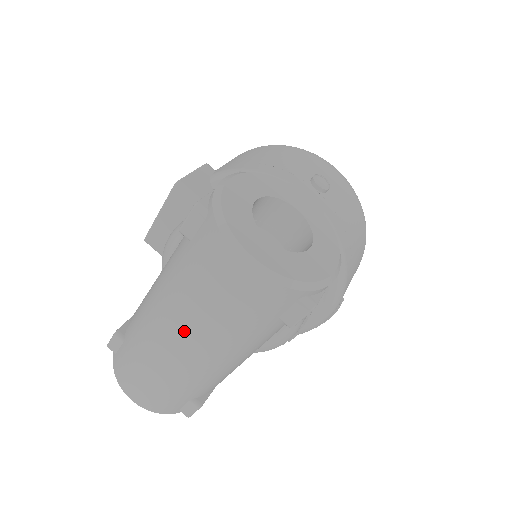
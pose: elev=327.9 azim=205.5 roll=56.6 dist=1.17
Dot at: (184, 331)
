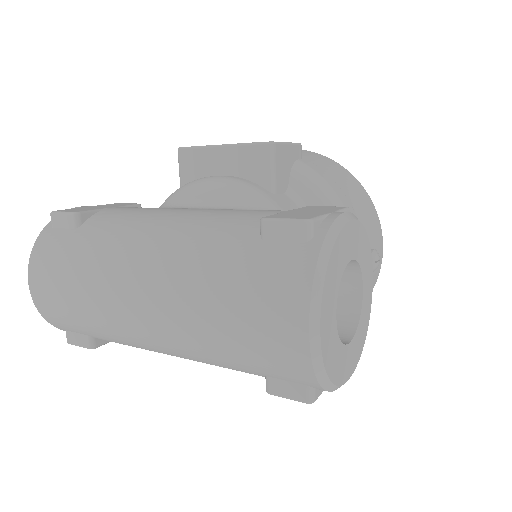
Dot at: (166, 302)
